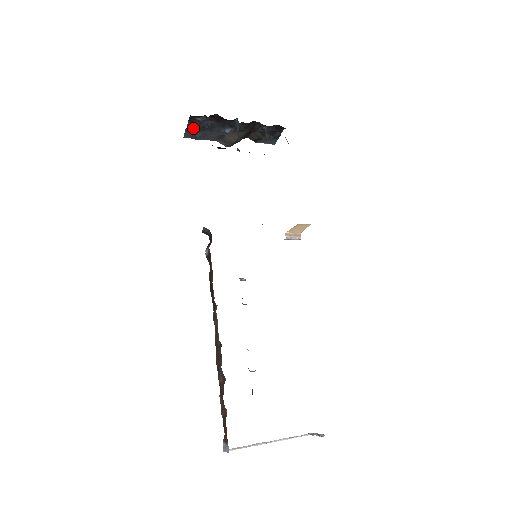
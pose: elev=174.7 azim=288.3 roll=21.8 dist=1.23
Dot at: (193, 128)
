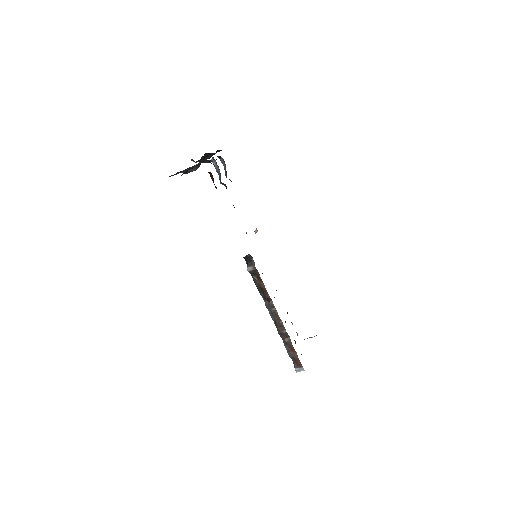
Dot at: (185, 173)
